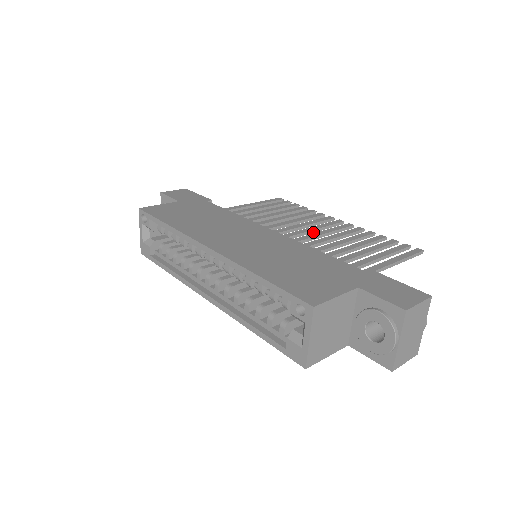
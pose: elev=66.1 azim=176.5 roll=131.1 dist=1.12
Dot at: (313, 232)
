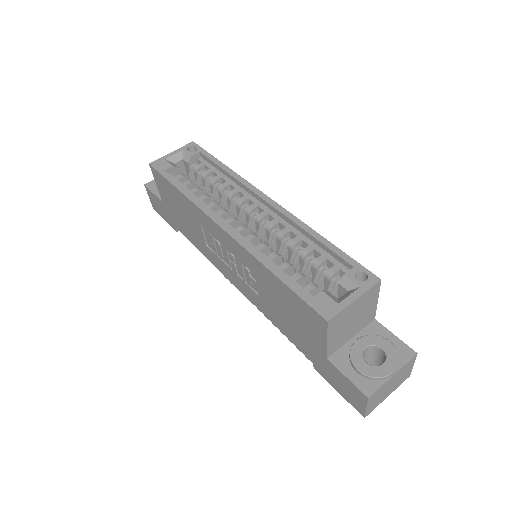
Dot at: occluded
